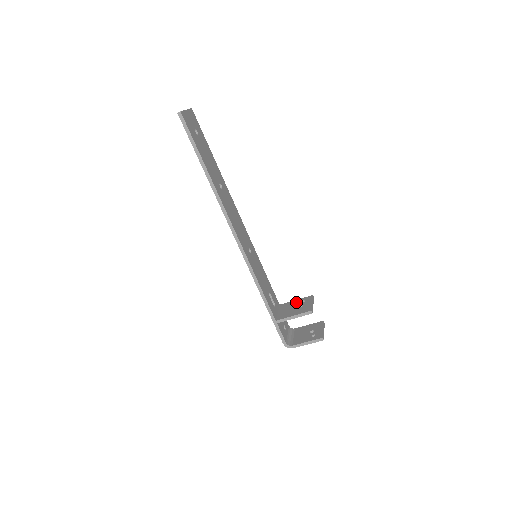
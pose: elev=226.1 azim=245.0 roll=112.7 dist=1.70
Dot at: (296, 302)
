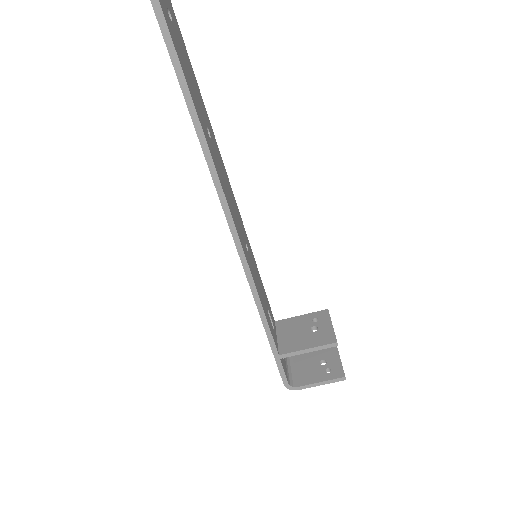
Dot at: (303, 320)
